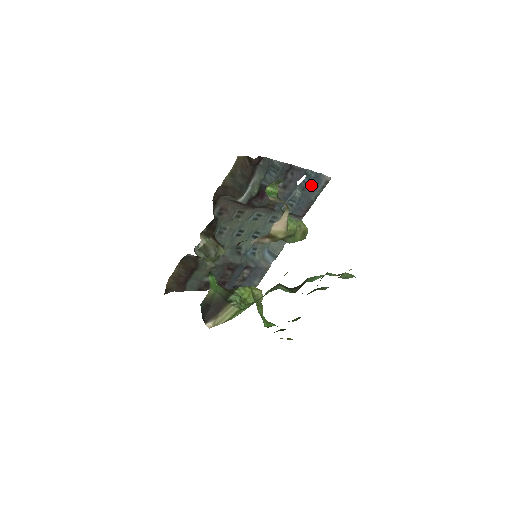
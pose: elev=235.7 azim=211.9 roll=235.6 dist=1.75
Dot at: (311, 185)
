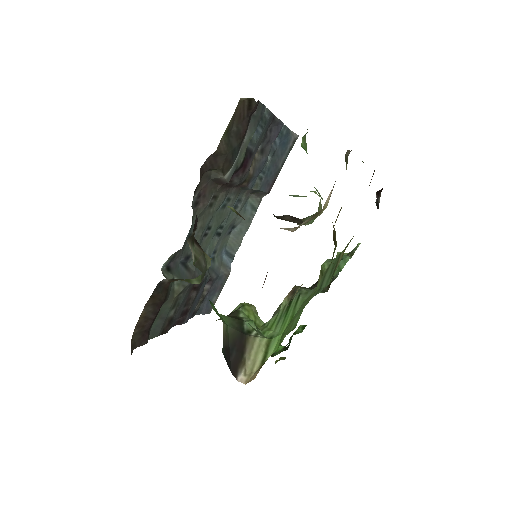
Dot at: (280, 147)
